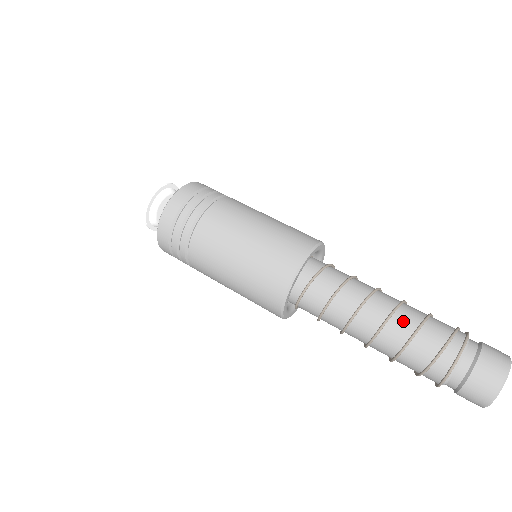
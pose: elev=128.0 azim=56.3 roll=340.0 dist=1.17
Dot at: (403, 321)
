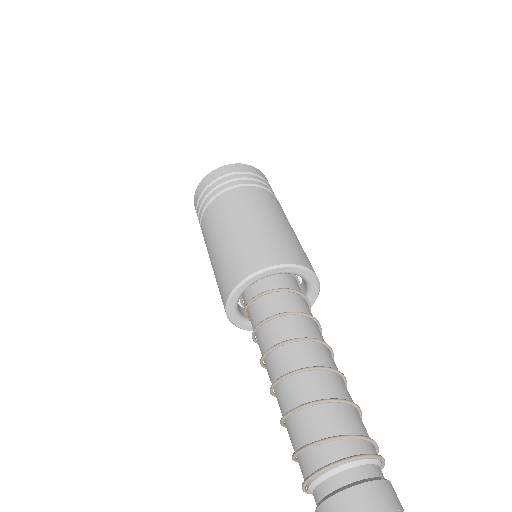
Dot at: (333, 383)
